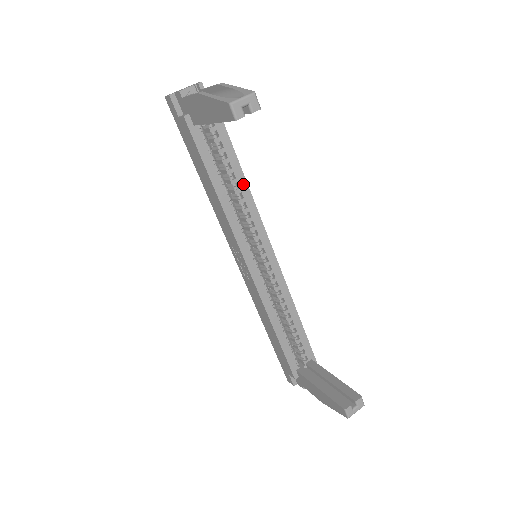
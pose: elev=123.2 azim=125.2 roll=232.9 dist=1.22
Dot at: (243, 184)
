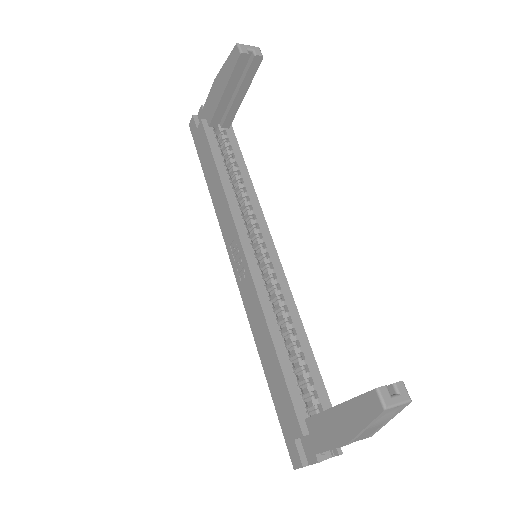
Dot at: (248, 182)
